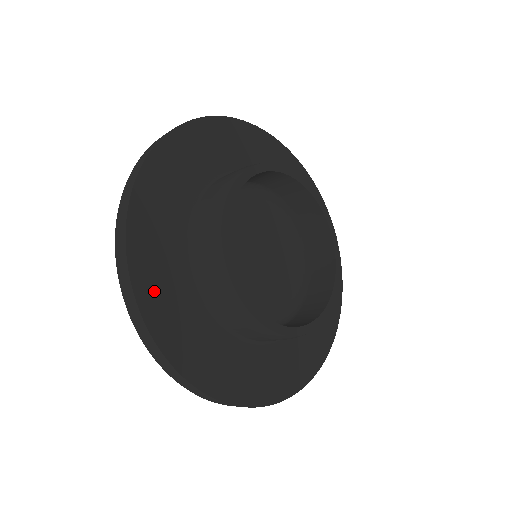
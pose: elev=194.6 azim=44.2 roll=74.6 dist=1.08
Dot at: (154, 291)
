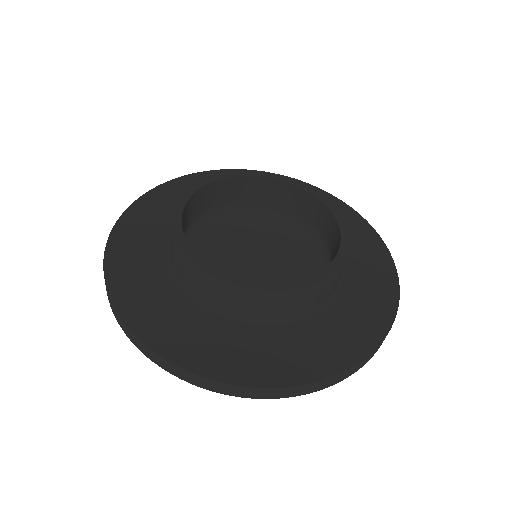
Dot at: (186, 347)
